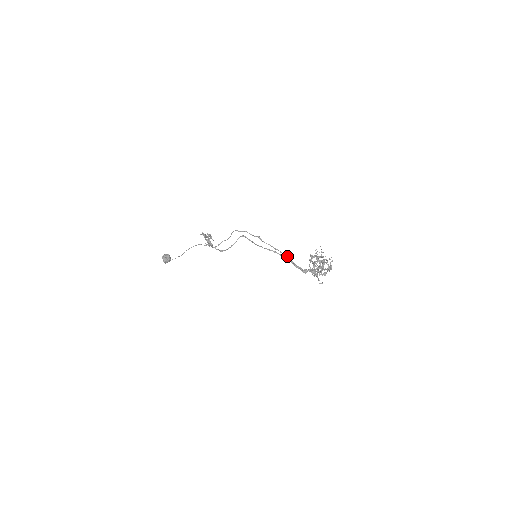
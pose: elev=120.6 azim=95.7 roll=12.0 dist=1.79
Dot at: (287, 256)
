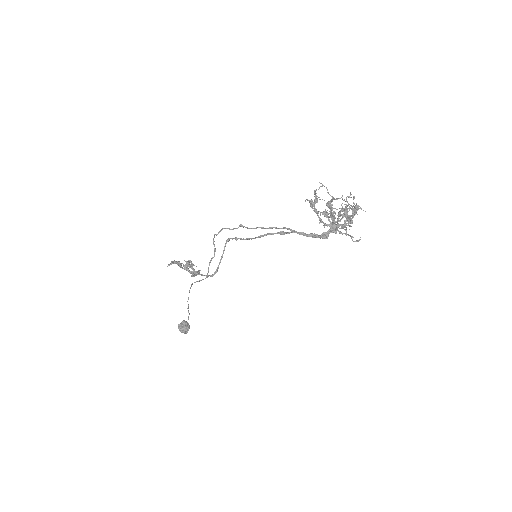
Dot at: (287, 228)
